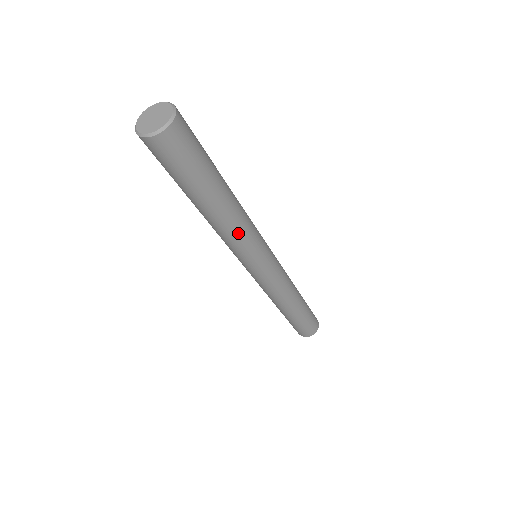
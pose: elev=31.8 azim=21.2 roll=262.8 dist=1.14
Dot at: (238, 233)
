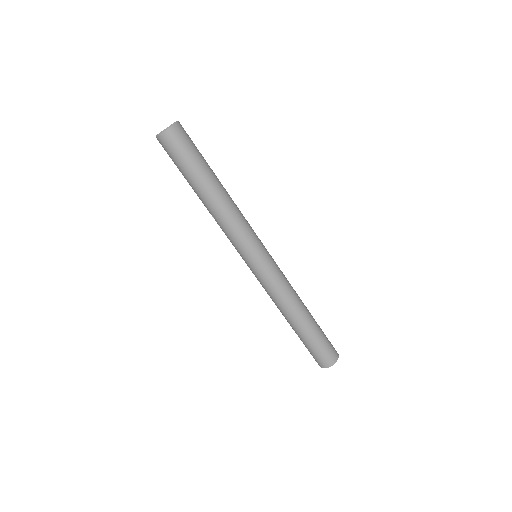
Dot at: (237, 214)
